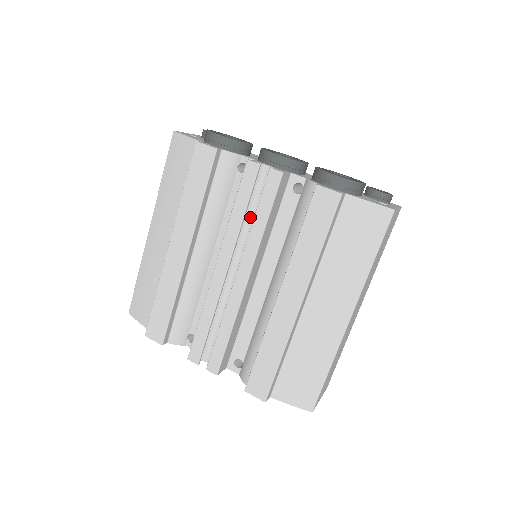
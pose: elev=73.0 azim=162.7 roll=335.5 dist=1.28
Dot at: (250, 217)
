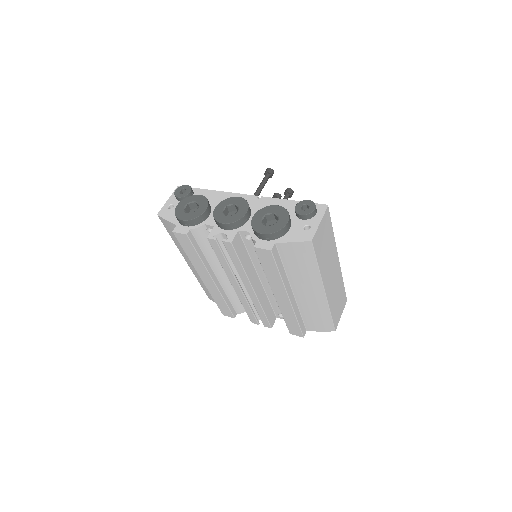
Dot at: occluded
